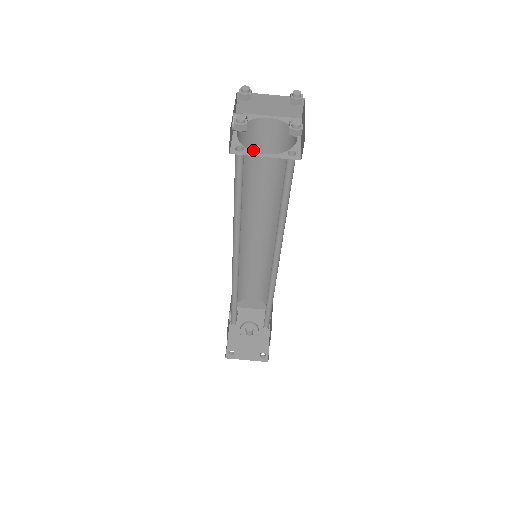
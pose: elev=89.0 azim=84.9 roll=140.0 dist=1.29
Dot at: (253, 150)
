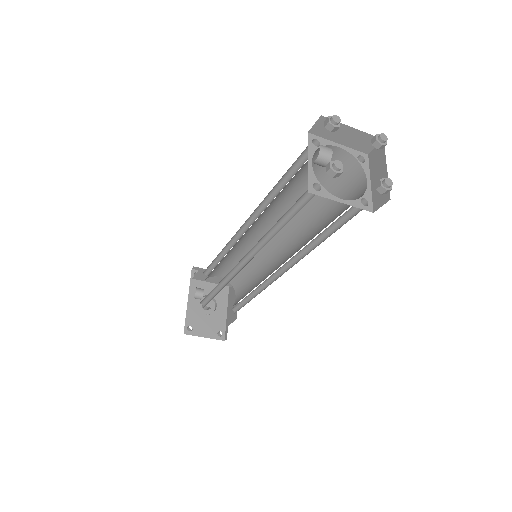
Dot at: (305, 169)
